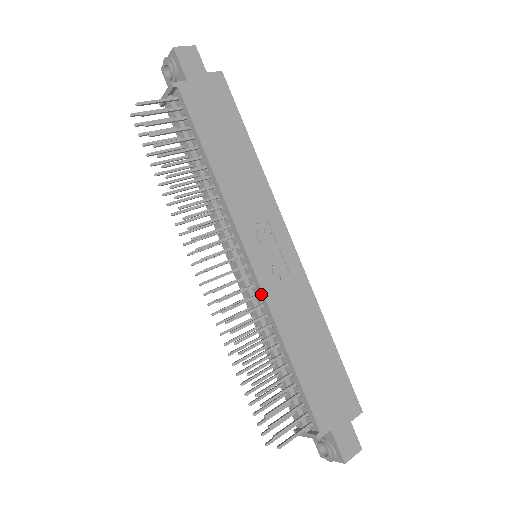
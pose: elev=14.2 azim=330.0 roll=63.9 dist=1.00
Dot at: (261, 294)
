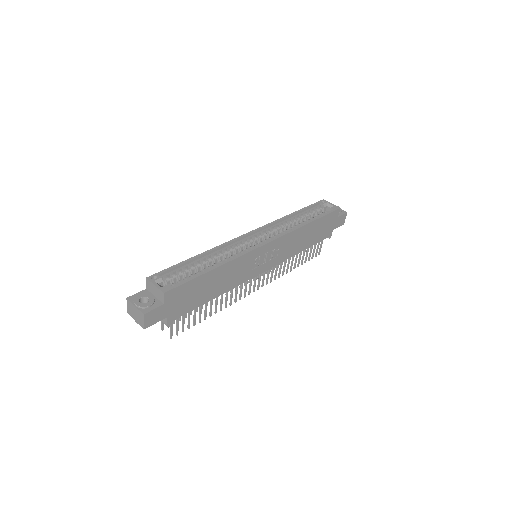
Dot at: (277, 264)
